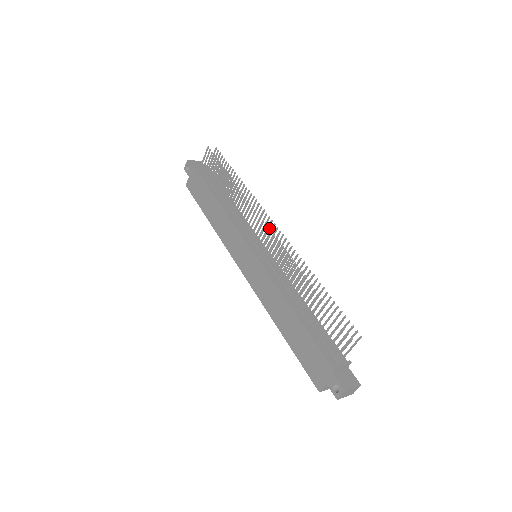
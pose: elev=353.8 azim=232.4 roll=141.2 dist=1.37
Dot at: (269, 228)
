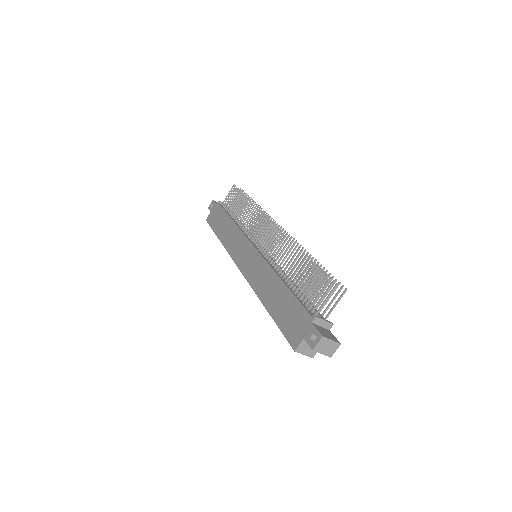
Dot at: occluded
